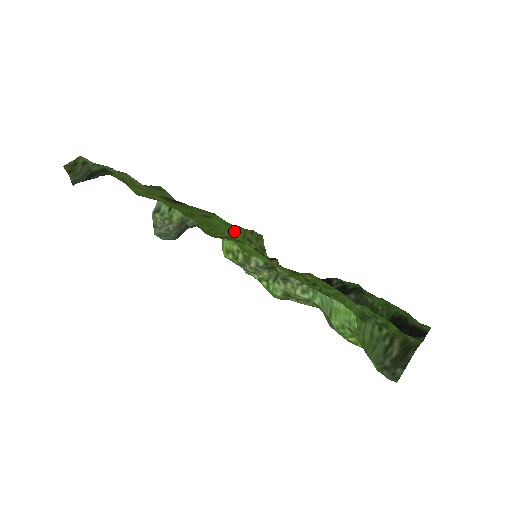
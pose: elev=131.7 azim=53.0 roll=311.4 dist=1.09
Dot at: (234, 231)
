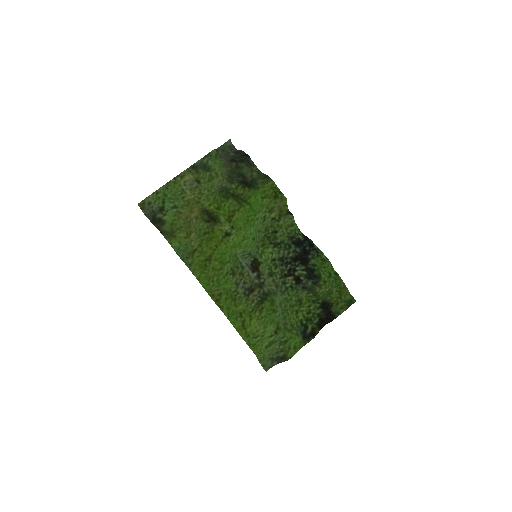
Dot at: (252, 224)
